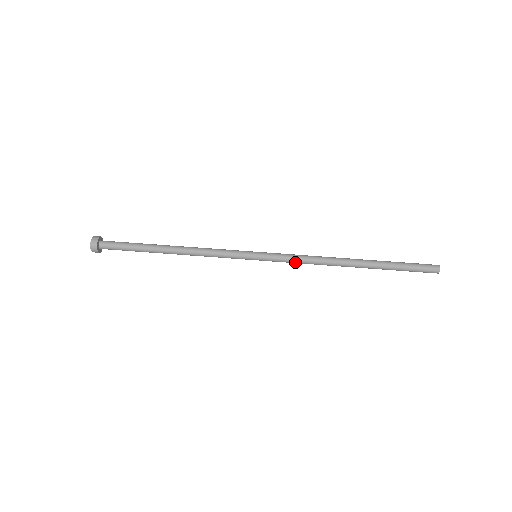
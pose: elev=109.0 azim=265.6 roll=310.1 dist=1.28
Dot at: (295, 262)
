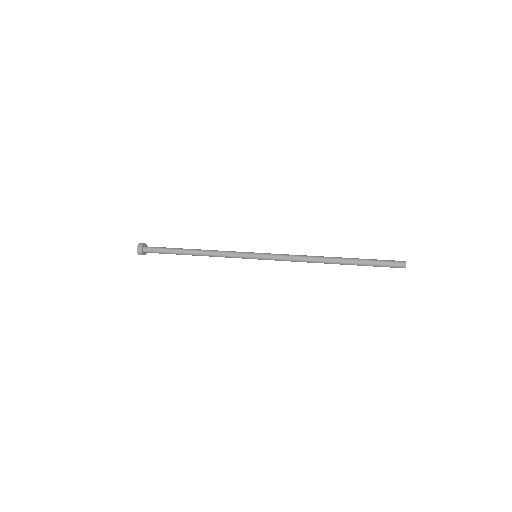
Dot at: (286, 259)
